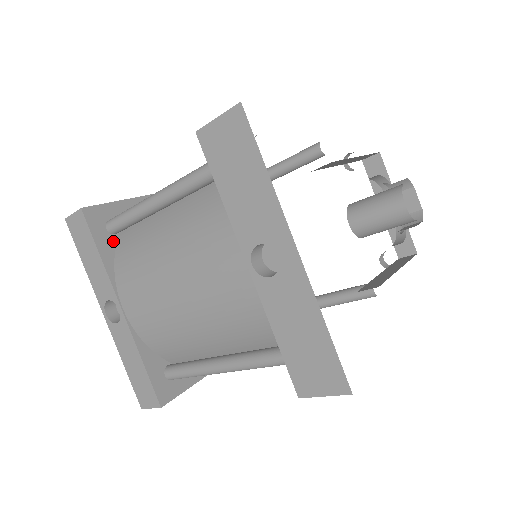
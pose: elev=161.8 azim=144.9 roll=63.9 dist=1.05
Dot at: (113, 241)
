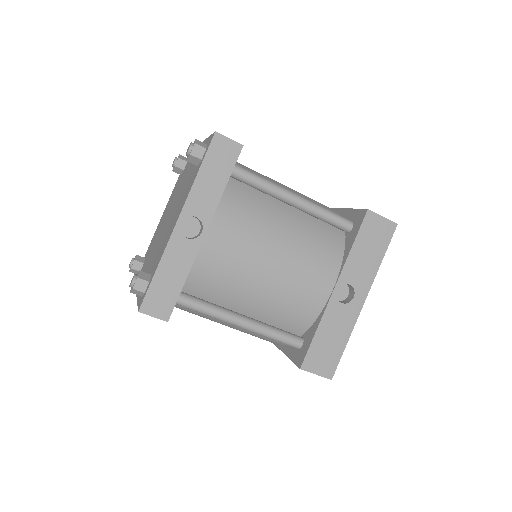
Dot at: occluded
